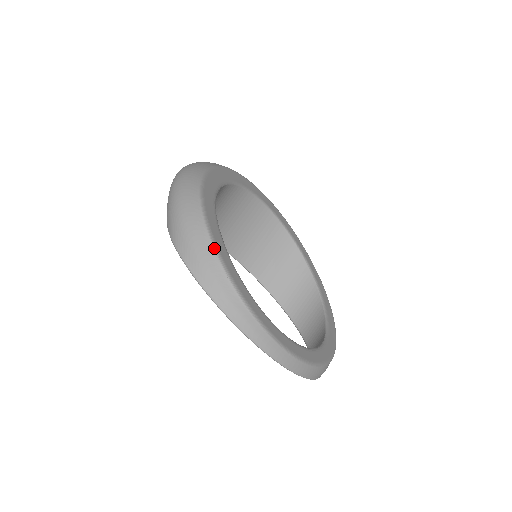
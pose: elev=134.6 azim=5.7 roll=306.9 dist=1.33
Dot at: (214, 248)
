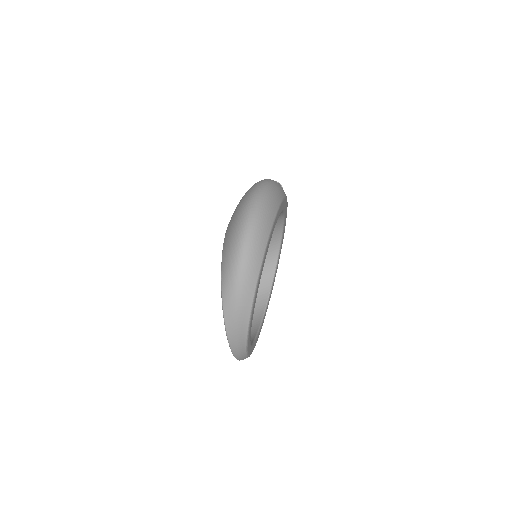
Dot at: (248, 328)
